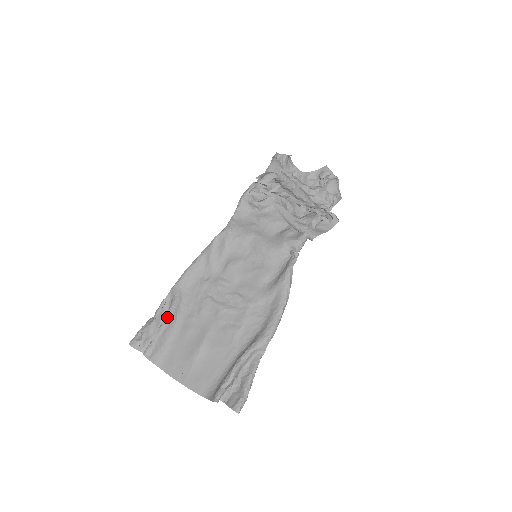
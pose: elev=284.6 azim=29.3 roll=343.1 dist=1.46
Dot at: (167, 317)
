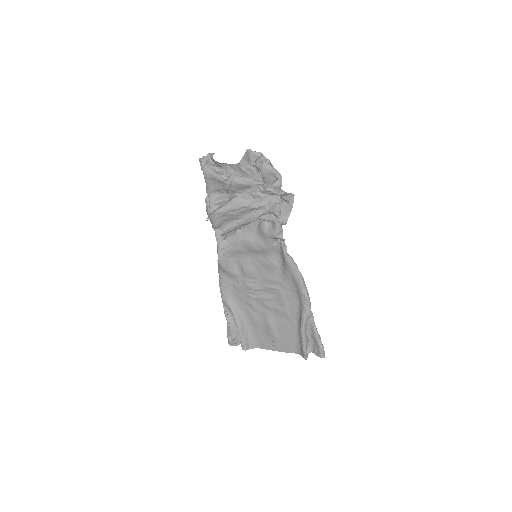
Dot at: (236, 323)
